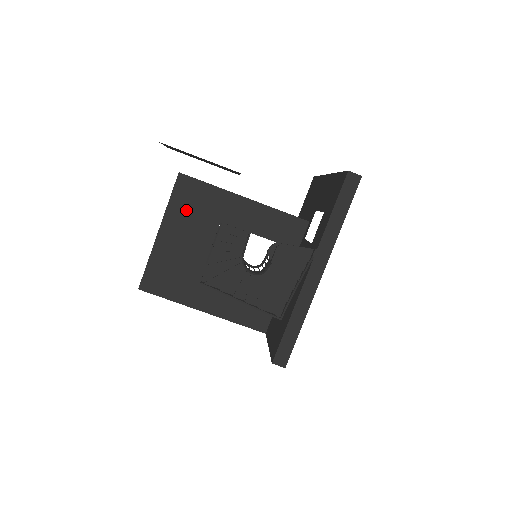
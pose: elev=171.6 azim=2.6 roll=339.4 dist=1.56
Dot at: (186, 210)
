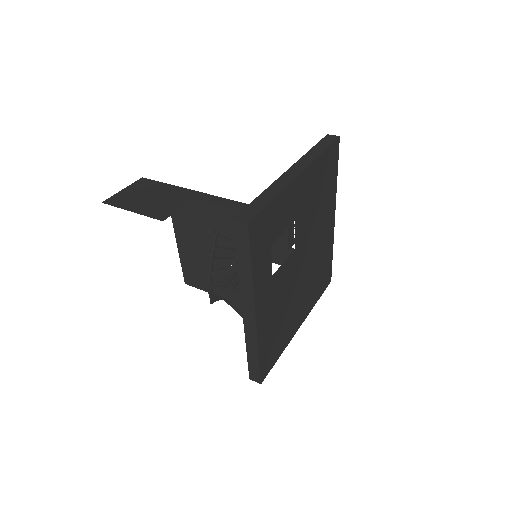
Dot at: (185, 222)
